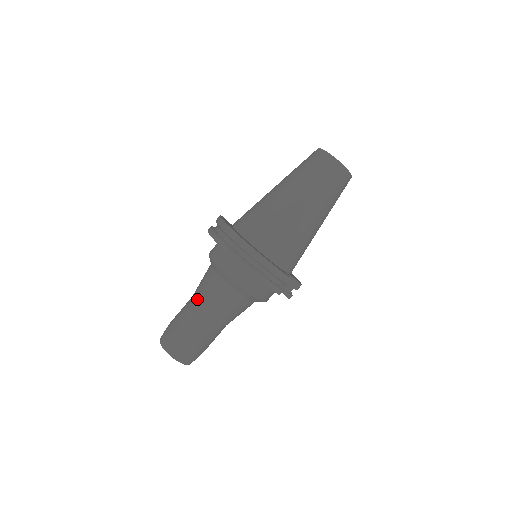
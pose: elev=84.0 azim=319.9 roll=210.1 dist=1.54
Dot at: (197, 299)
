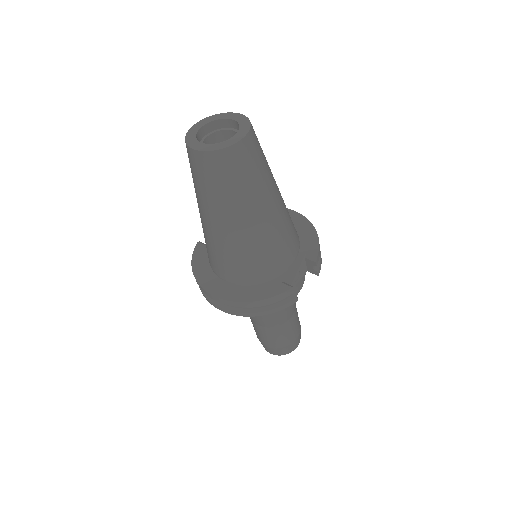
Dot at: (250, 318)
